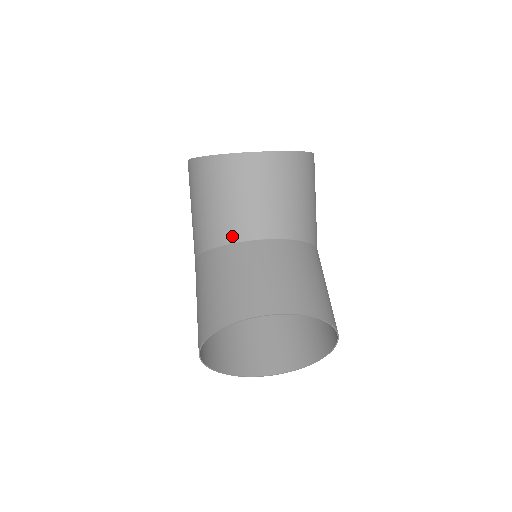
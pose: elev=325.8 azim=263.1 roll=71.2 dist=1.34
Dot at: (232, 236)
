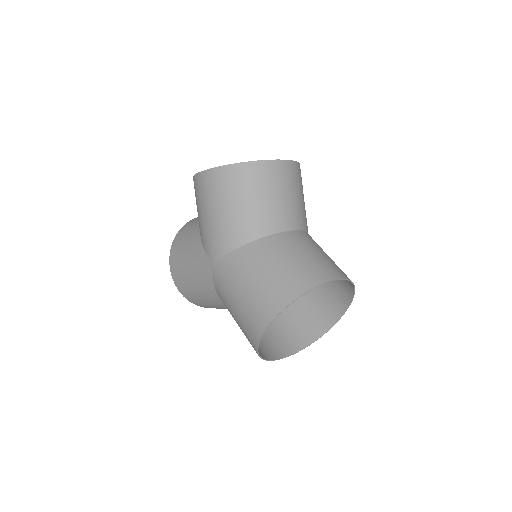
Dot at: (268, 229)
